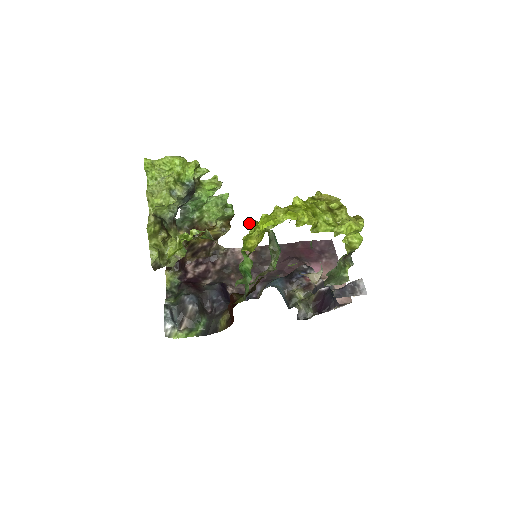
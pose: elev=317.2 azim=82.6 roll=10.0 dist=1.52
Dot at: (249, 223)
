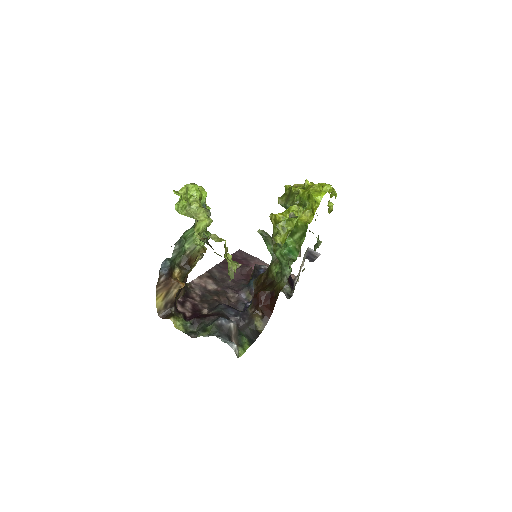
Dot at: (277, 214)
